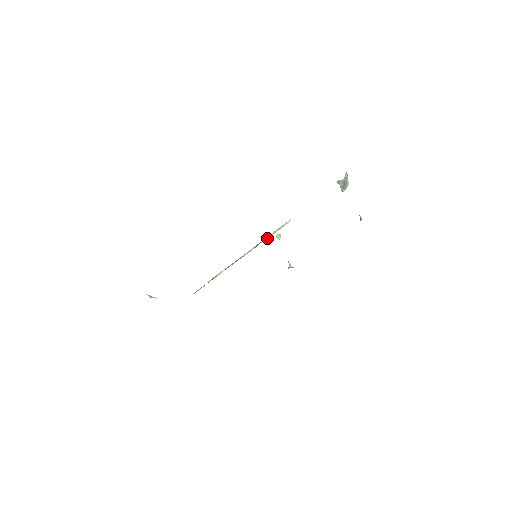
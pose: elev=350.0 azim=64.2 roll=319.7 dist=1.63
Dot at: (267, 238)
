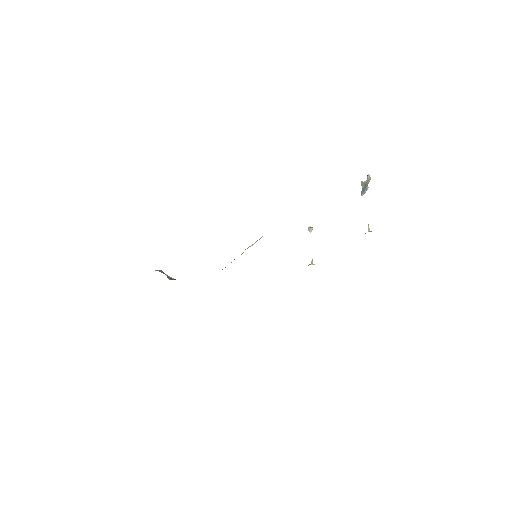
Dot at: occluded
